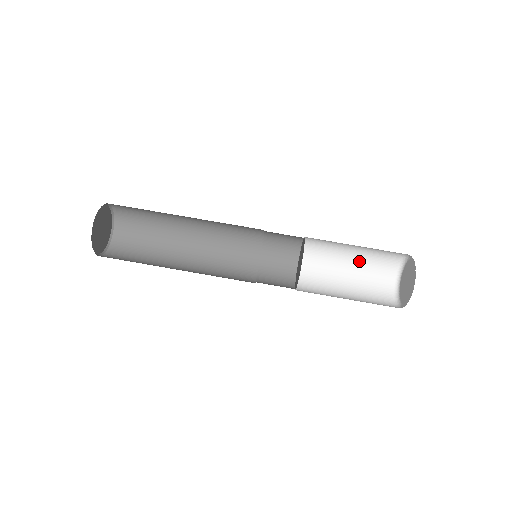
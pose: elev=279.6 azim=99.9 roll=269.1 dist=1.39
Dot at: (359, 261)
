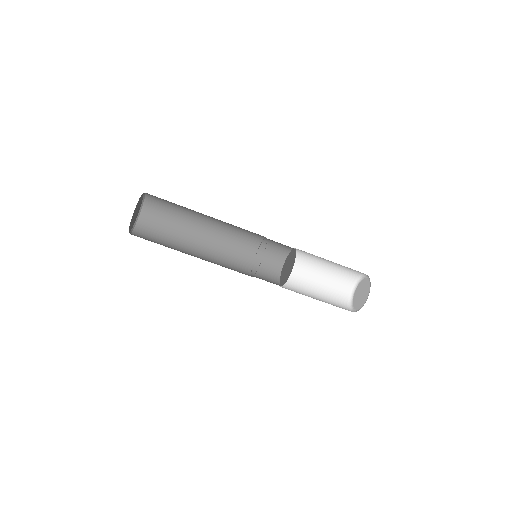
Dot at: (327, 274)
